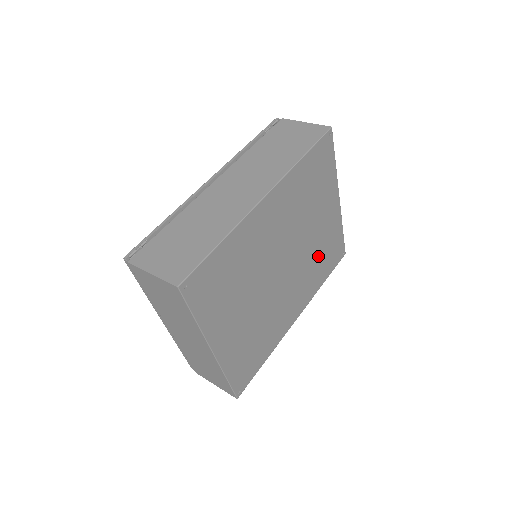
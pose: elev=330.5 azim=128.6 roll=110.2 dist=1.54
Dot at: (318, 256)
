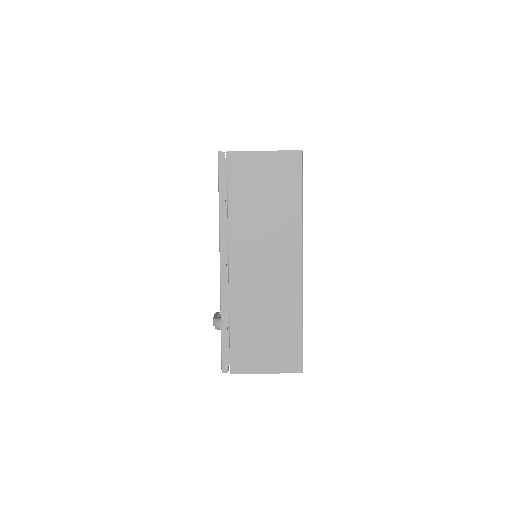
Dot at: occluded
